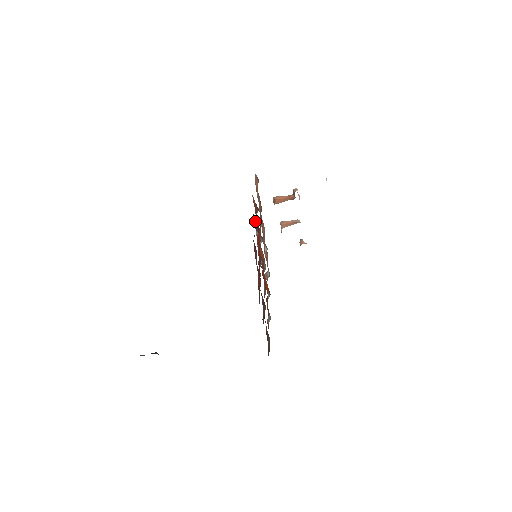
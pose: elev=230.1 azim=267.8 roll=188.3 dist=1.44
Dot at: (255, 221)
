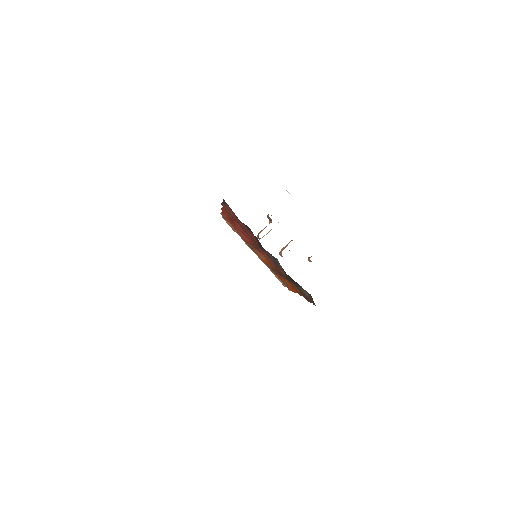
Dot at: (224, 210)
